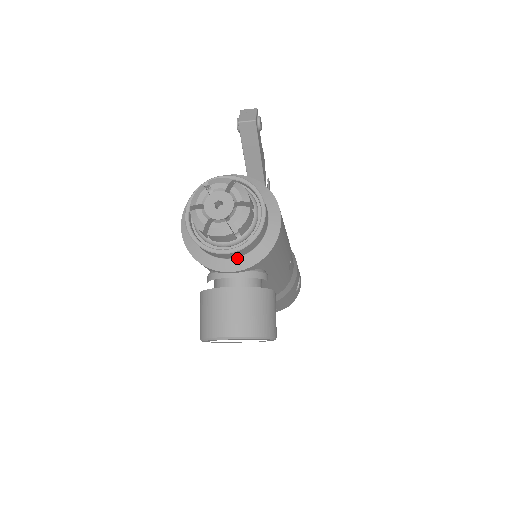
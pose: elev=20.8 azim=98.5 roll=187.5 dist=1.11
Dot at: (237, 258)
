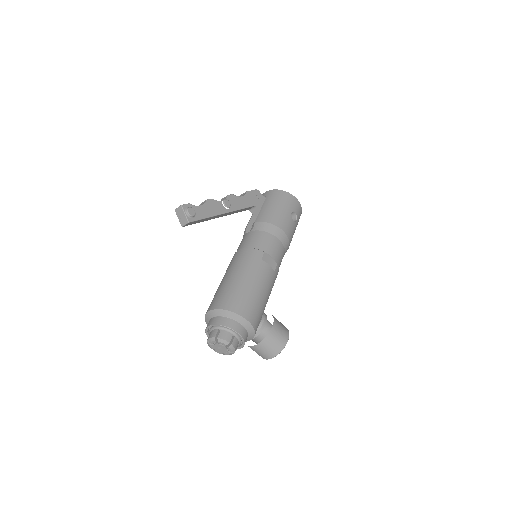
Dot at: occluded
